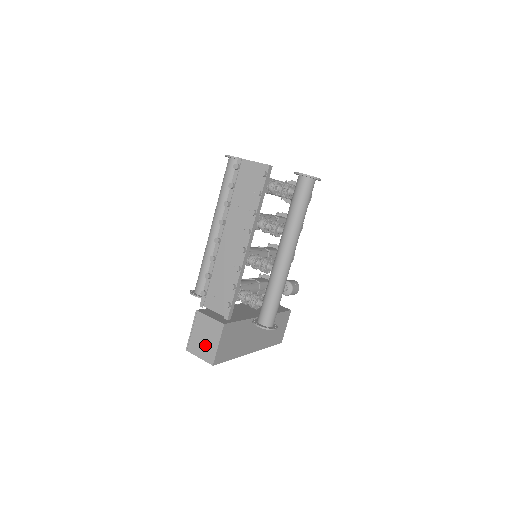
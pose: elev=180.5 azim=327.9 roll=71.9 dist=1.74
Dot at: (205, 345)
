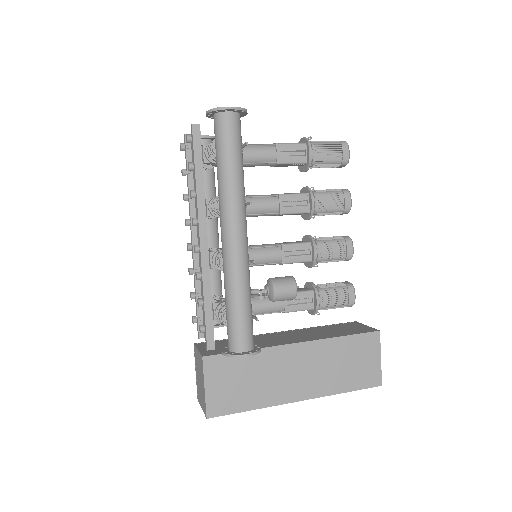
Dot at: (201, 390)
